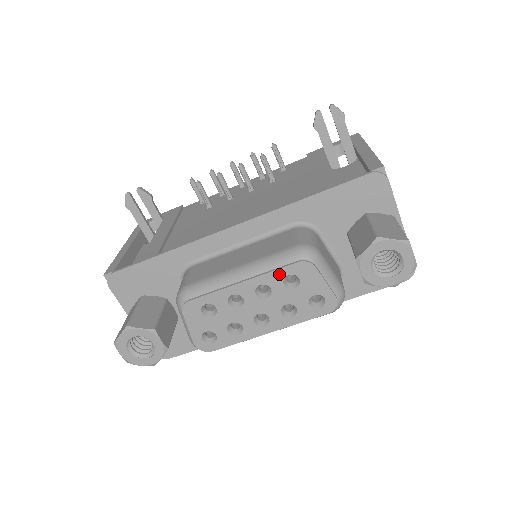
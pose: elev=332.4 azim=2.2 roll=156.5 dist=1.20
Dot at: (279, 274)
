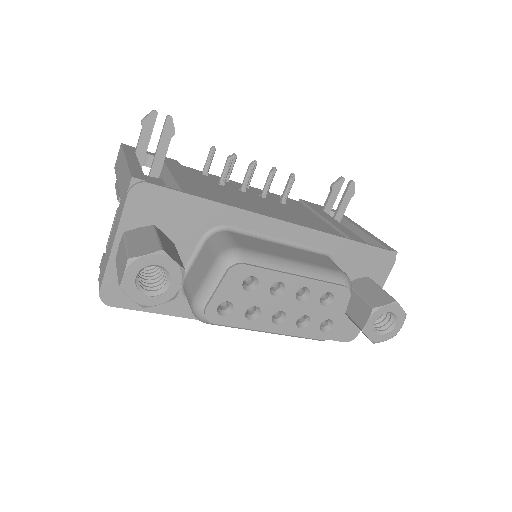
Dot at: (325, 287)
